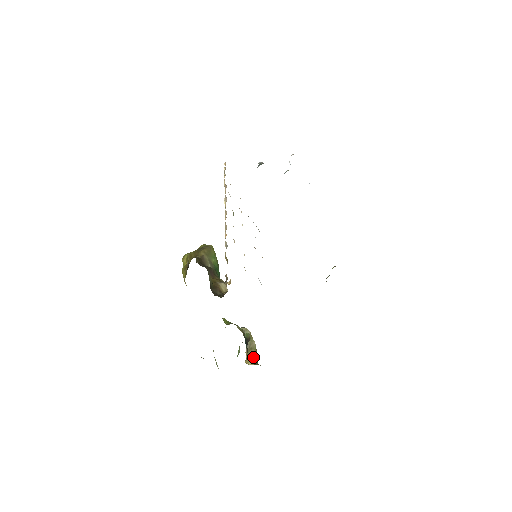
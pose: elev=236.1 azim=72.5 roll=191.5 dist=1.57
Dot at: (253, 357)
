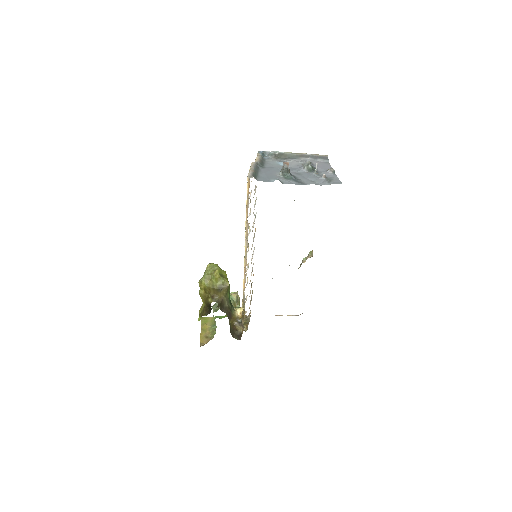
Dot at: occluded
